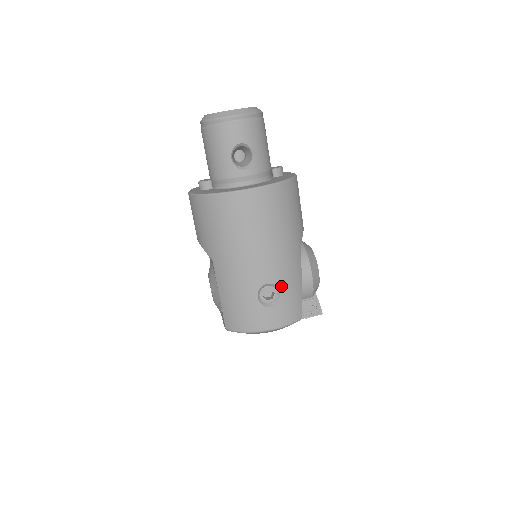
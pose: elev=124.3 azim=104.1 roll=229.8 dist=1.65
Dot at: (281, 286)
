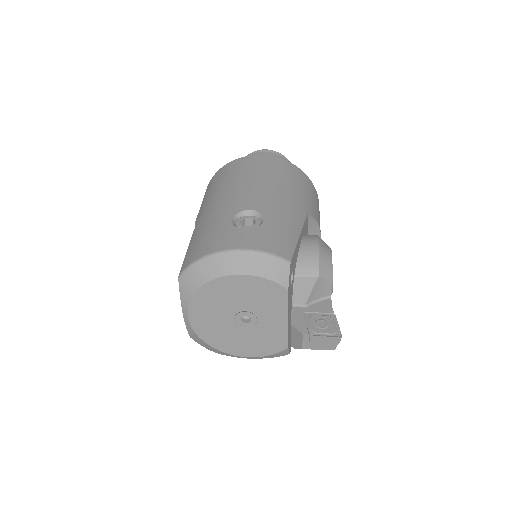
Dot at: (267, 216)
